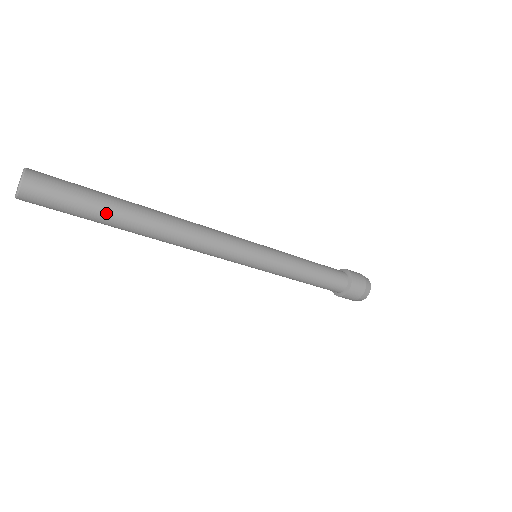
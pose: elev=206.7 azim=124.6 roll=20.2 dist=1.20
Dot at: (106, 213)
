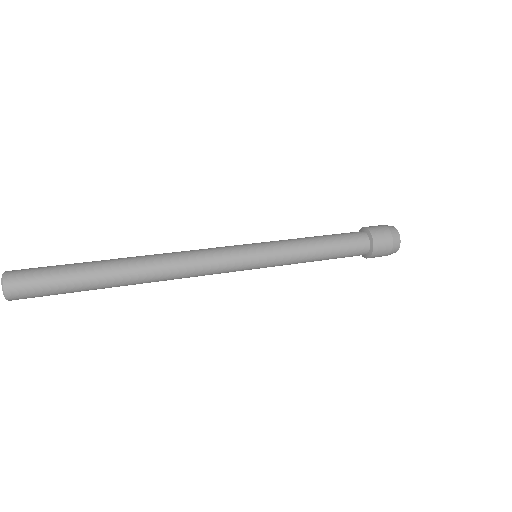
Dot at: (87, 281)
